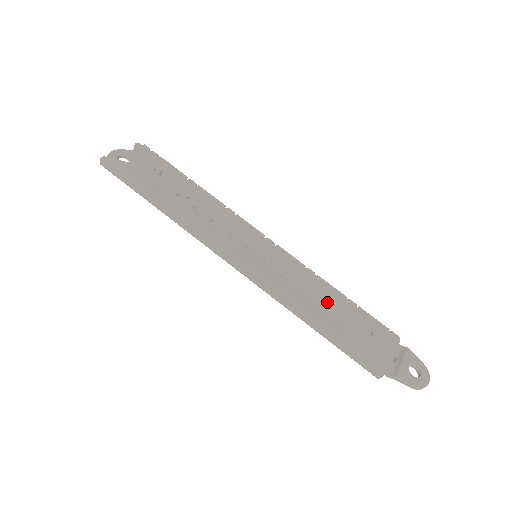
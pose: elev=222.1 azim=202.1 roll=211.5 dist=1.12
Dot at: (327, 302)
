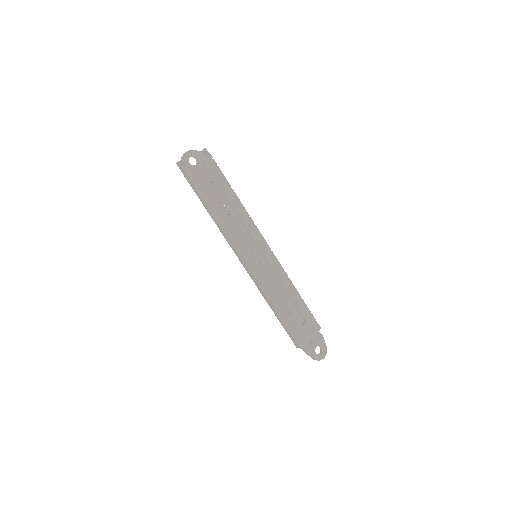
Dot at: (287, 297)
